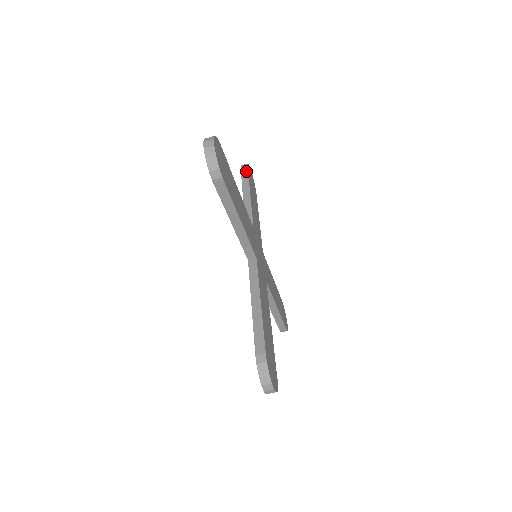
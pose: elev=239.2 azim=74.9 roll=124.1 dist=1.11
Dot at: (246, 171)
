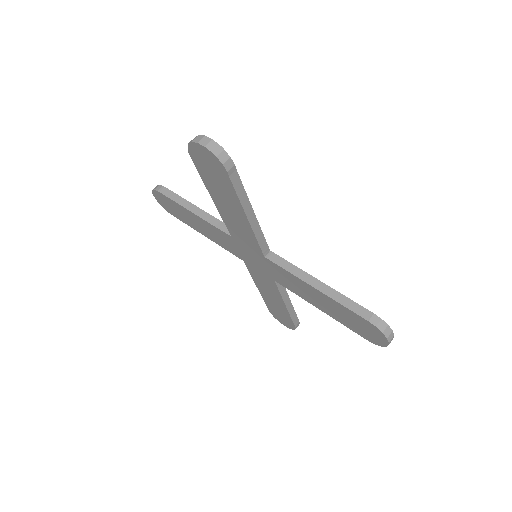
Dot at: occluded
